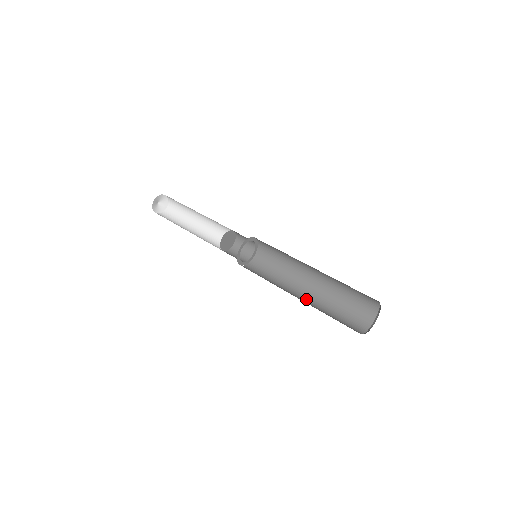
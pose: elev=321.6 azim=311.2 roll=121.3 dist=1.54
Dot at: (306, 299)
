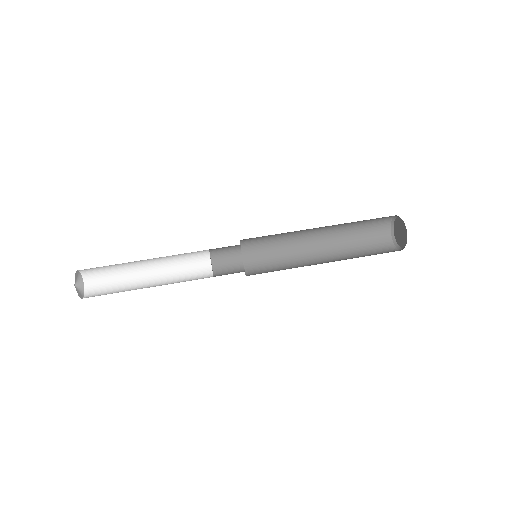
Dot at: (327, 252)
